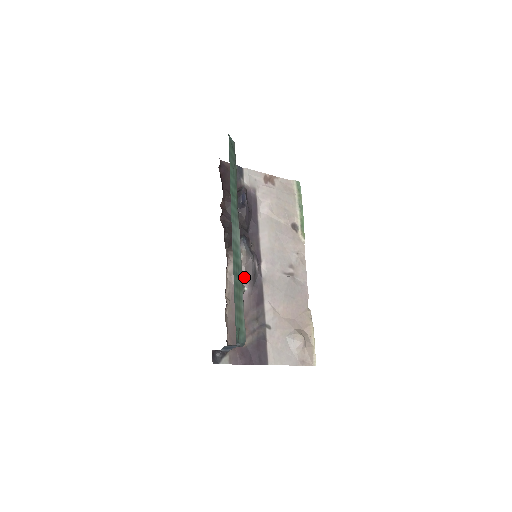
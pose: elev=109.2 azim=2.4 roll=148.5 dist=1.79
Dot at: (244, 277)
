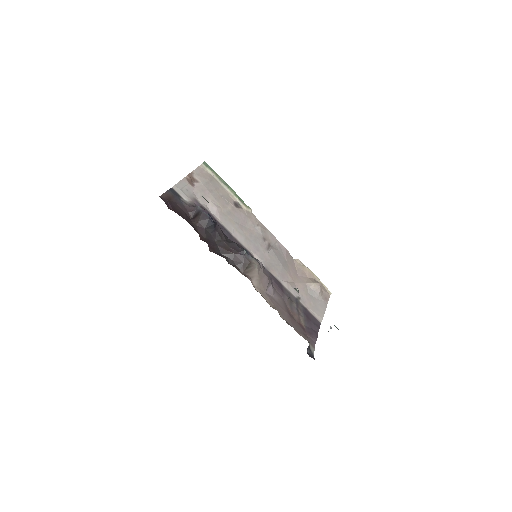
Dot at: (268, 280)
